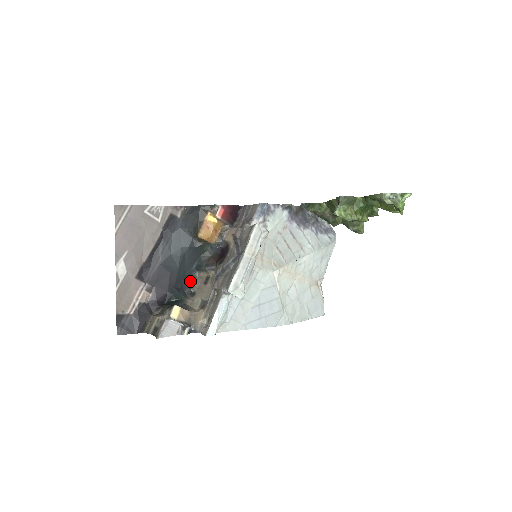
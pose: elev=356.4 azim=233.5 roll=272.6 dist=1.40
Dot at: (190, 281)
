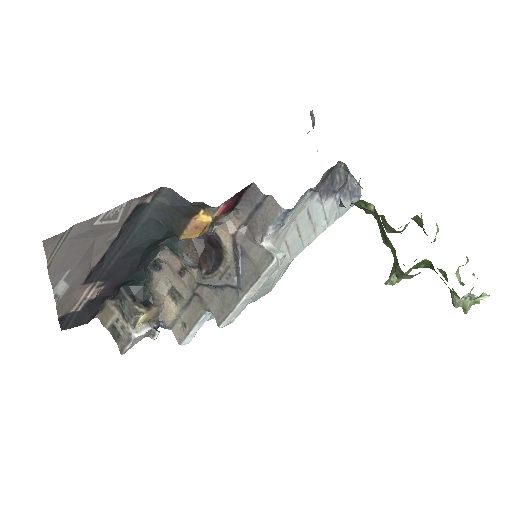
Dot at: (155, 253)
